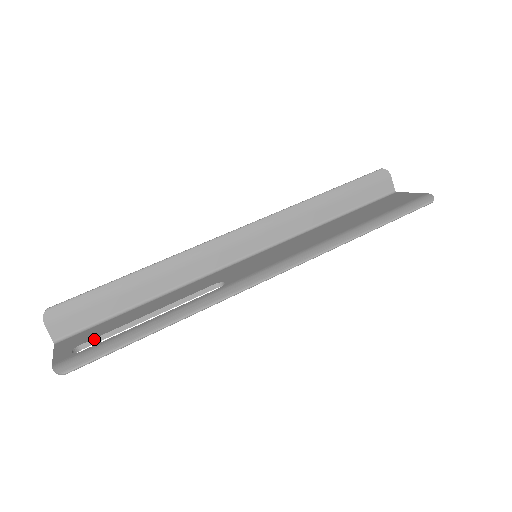
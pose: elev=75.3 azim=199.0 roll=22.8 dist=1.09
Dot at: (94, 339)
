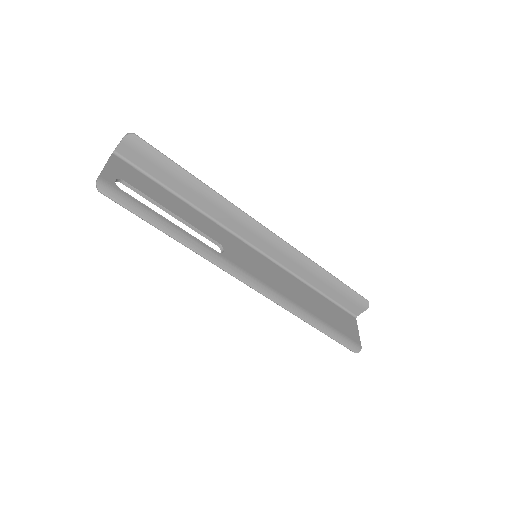
Dot at: (134, 187)
